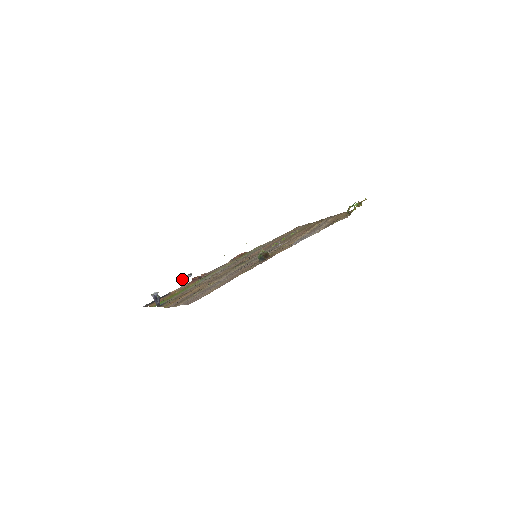
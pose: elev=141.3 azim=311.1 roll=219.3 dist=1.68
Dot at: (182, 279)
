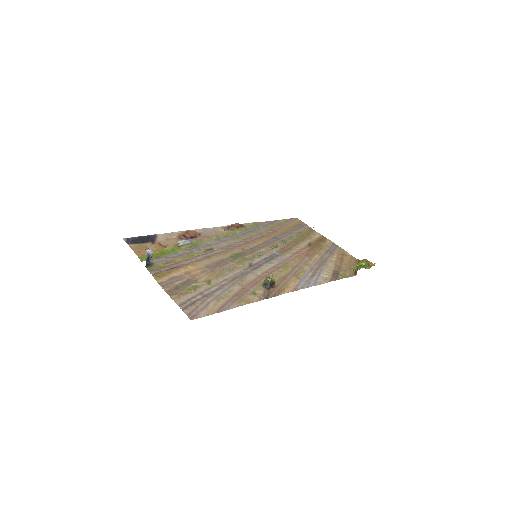
Dot at: (180, 245)
